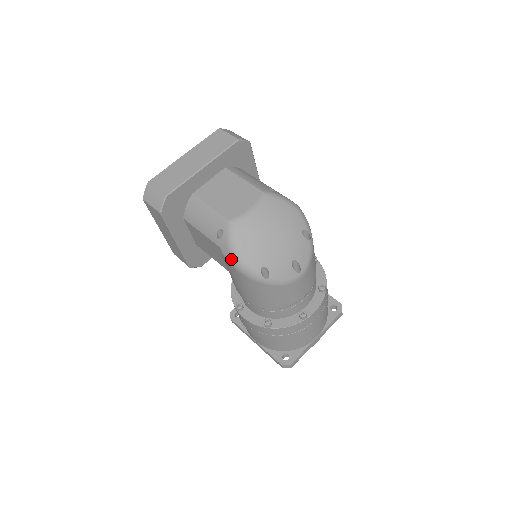
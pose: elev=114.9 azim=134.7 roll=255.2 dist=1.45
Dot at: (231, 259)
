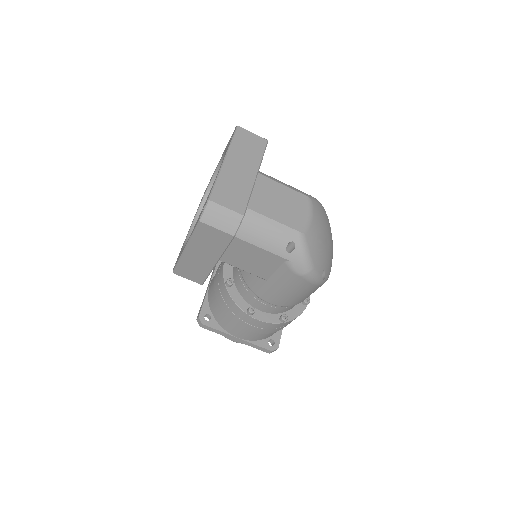
Dot at: (304, 270)
